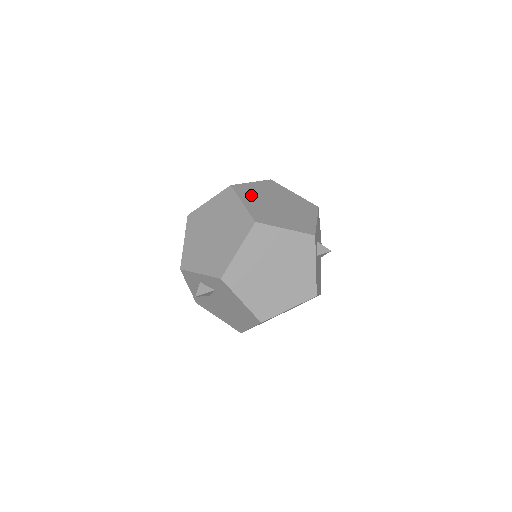
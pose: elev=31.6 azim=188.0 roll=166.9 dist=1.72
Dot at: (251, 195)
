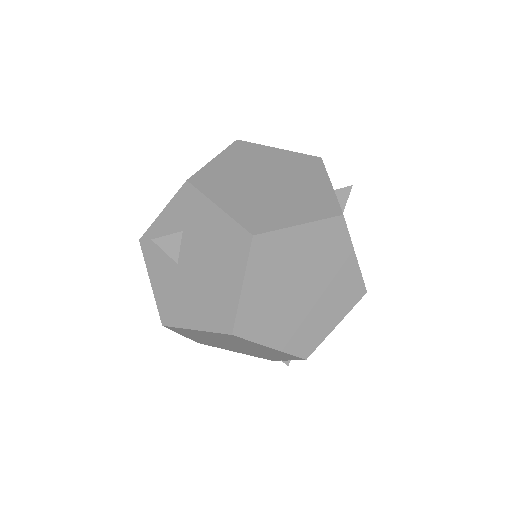
Dot at: occluded
